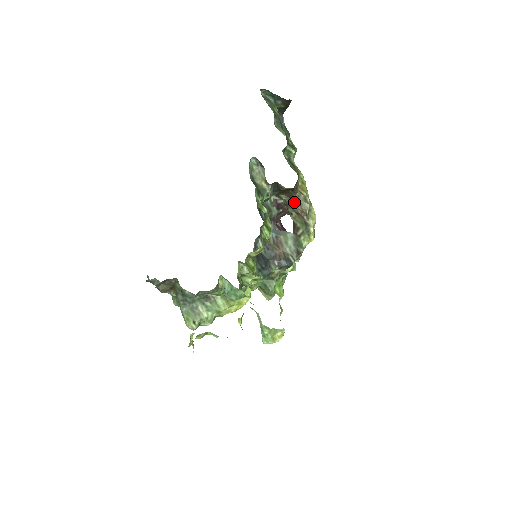
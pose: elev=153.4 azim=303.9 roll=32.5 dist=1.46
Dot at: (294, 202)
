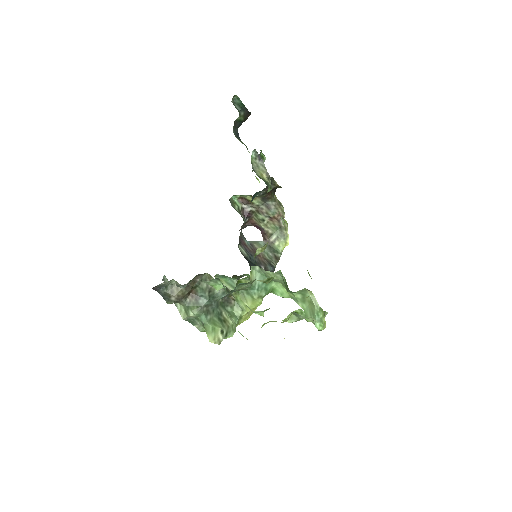
Dot at: (271, 206)
